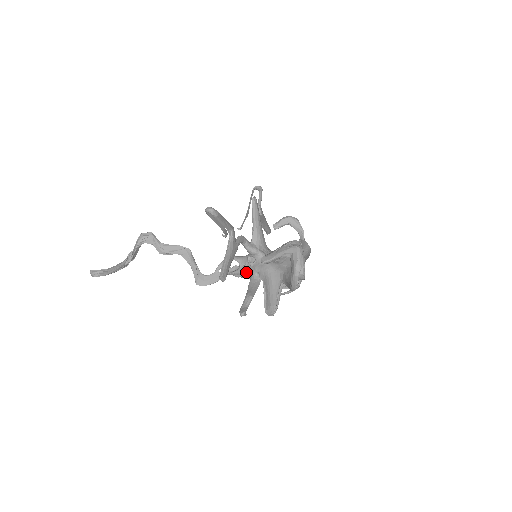
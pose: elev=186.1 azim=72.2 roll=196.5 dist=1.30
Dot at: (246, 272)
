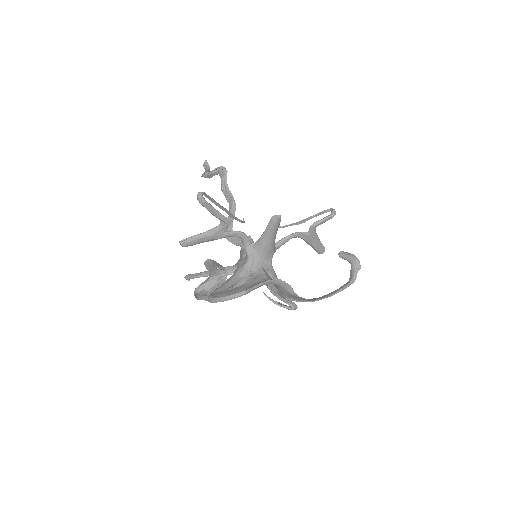
Dot at: (240, 258)
